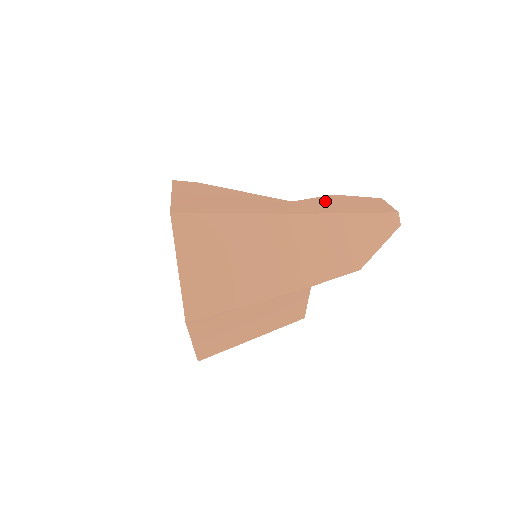
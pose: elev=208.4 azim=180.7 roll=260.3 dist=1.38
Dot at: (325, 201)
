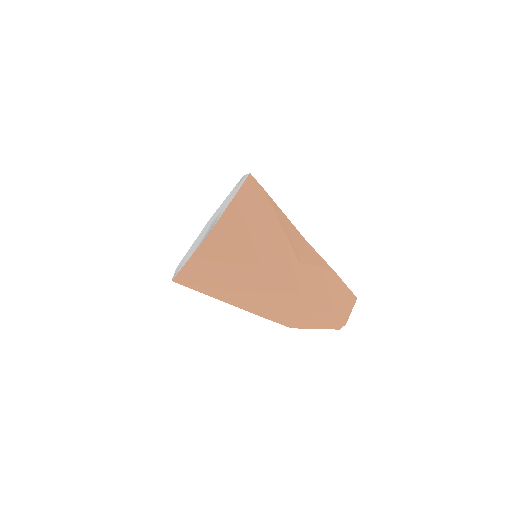
Dot at: (319, 277)
